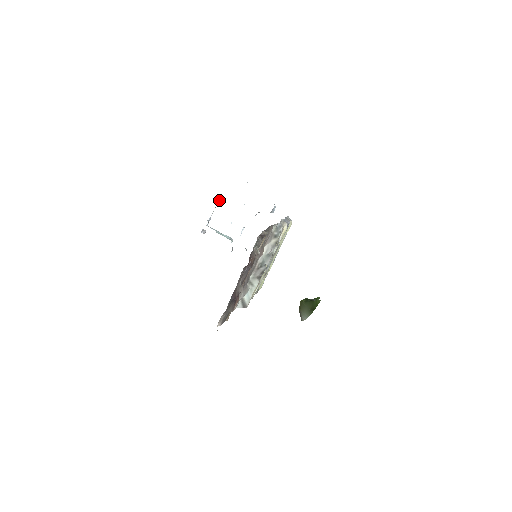
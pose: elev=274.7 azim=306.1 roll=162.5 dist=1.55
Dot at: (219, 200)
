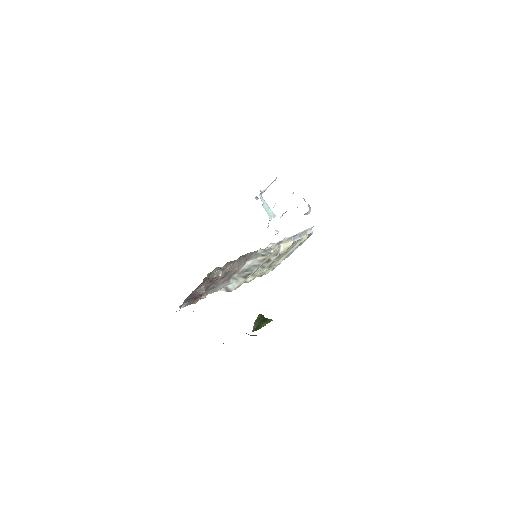
Dot at: (276, 178)
